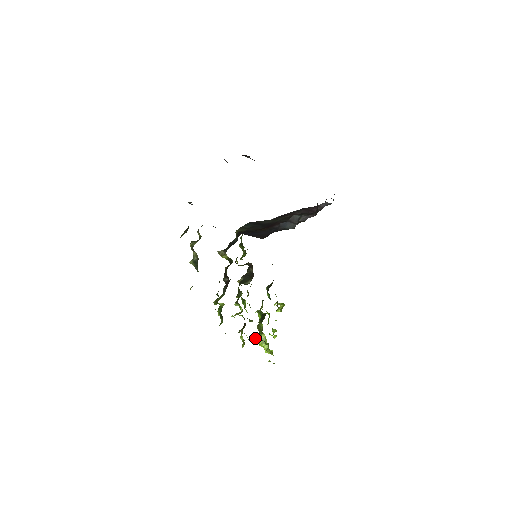
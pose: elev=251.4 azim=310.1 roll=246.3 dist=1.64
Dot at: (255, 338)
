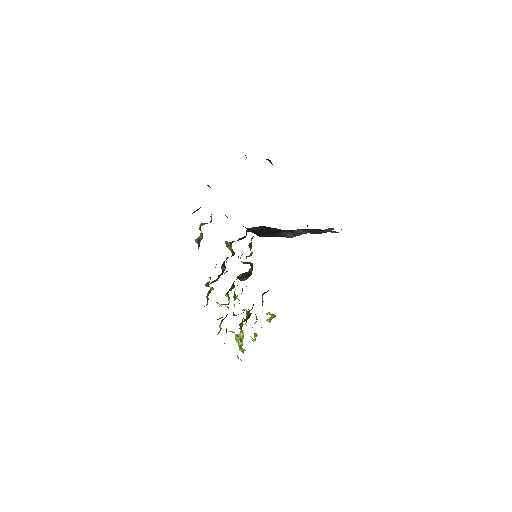
Dot at: occluded
